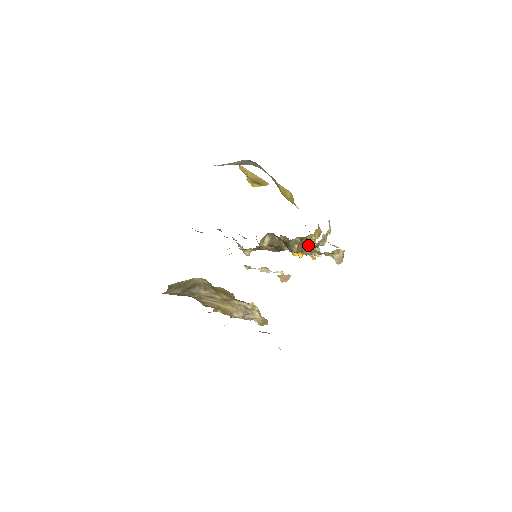
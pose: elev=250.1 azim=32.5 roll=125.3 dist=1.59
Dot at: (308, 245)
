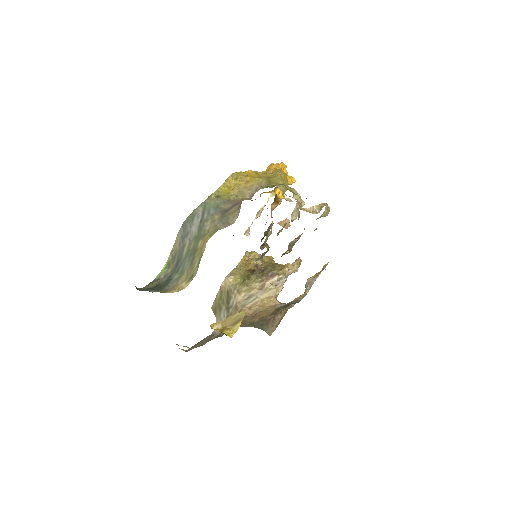
Dot at: (295, 239)
